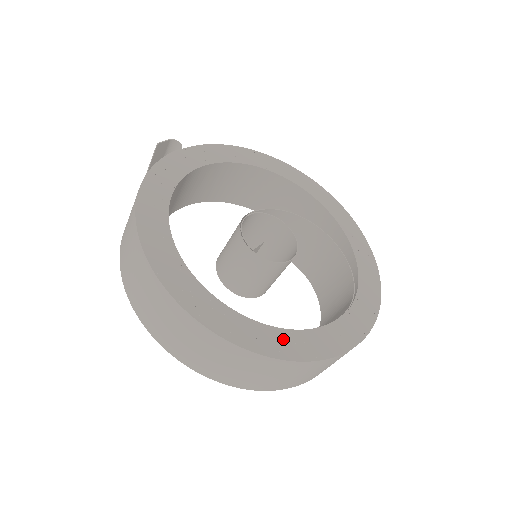
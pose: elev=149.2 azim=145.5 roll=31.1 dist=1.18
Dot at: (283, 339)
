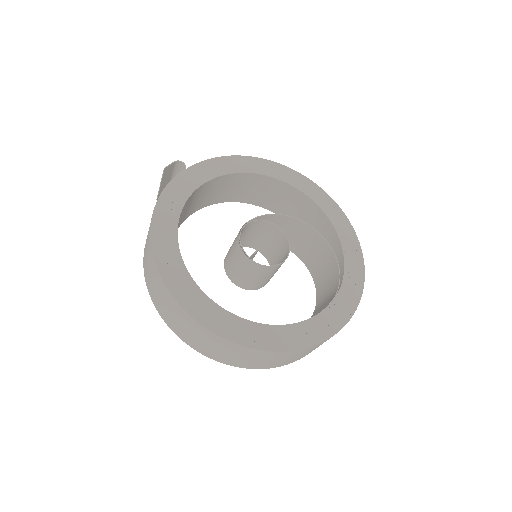
Dot at: (275, 334)
